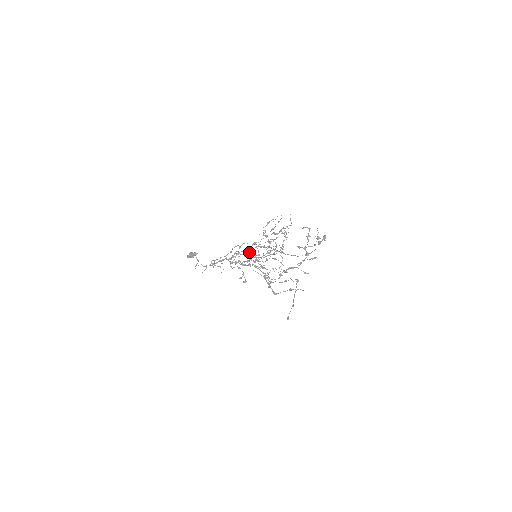
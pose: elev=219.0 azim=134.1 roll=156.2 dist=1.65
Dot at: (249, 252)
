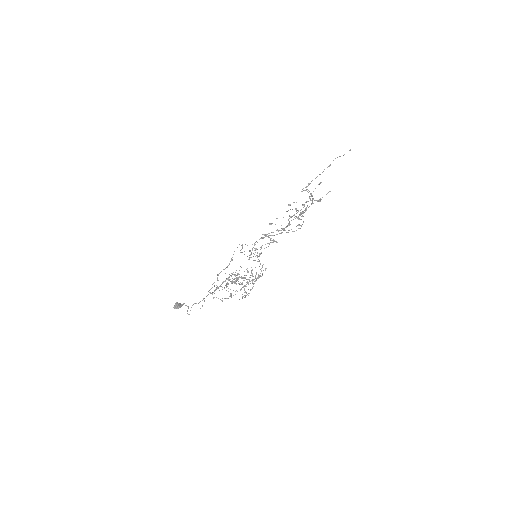
Dot at: occluded
